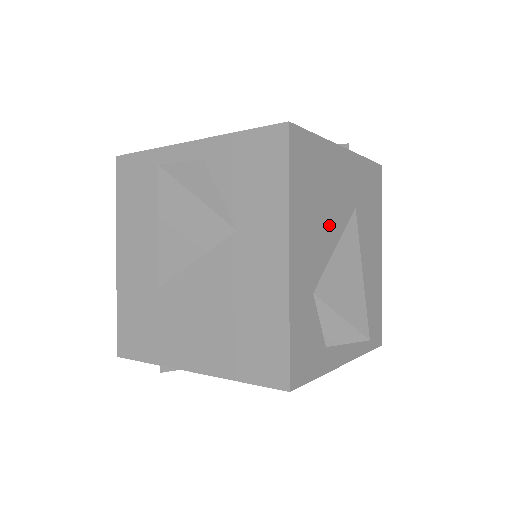
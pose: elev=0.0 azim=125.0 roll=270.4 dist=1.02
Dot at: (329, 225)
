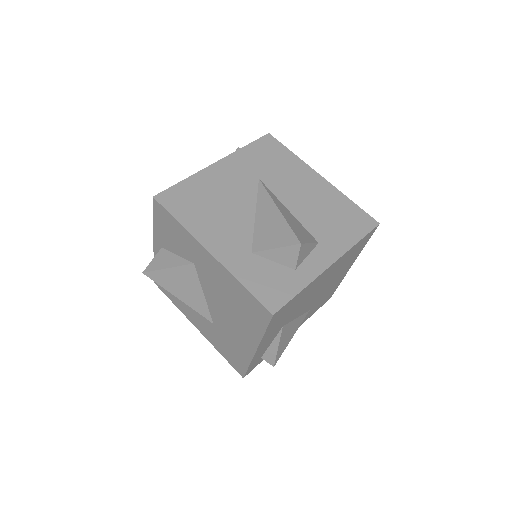
Dot at: (237, 209)
